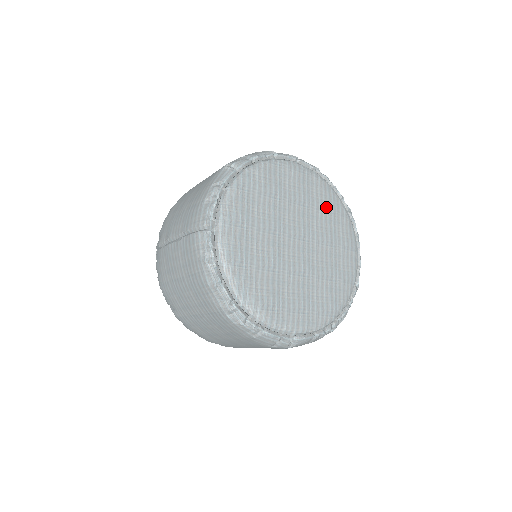
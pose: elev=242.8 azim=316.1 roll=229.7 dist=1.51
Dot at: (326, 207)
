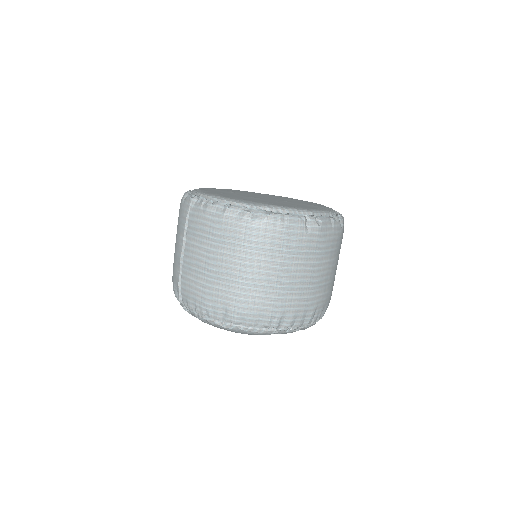
Dot at: occluded
